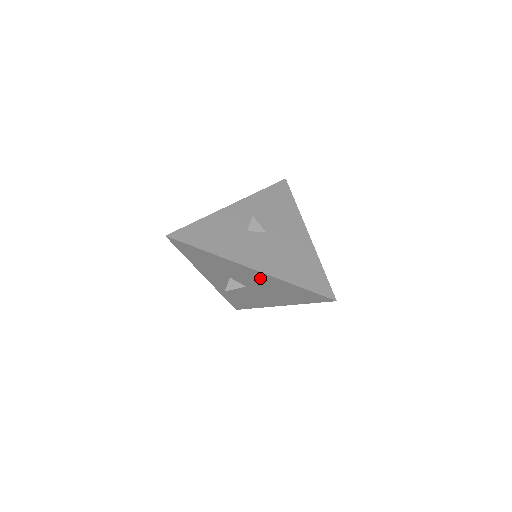
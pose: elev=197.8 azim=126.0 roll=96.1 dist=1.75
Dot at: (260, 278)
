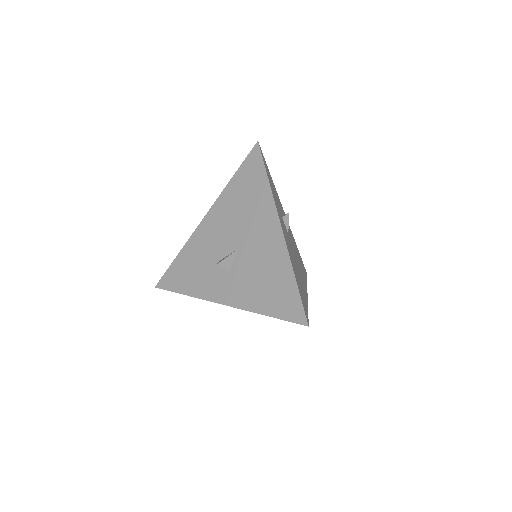
Dot at: (220, 217)
